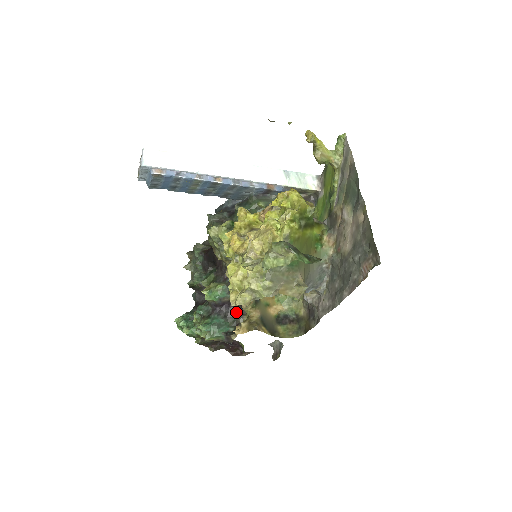
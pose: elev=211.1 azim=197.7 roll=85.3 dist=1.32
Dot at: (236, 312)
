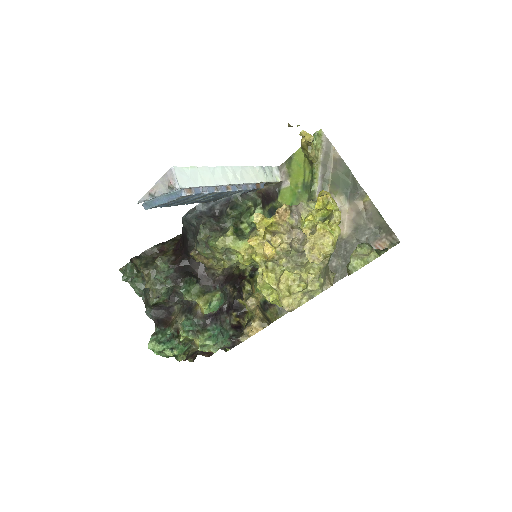
Dot at: (227, 315)
